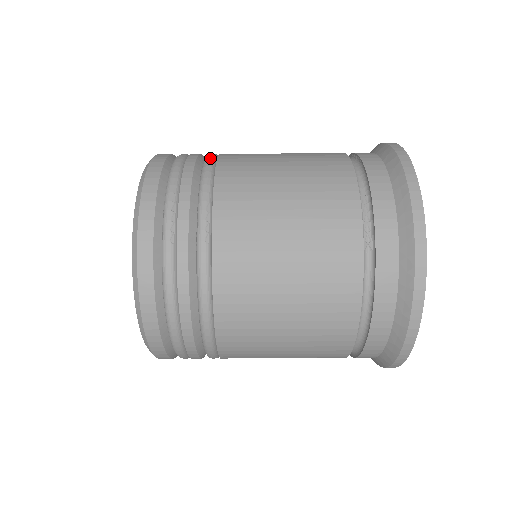
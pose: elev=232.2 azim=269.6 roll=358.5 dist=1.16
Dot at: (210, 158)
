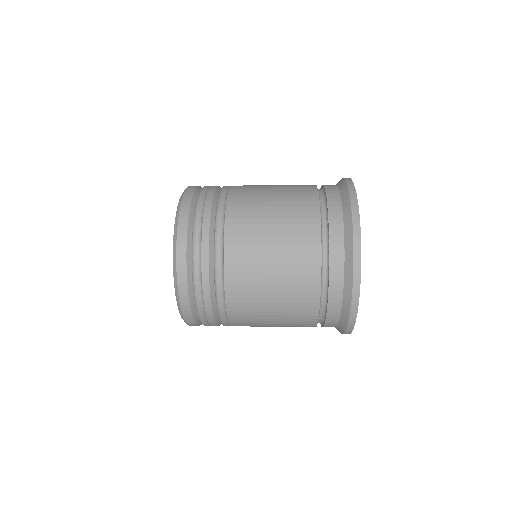
Dot at: (218, 264)
